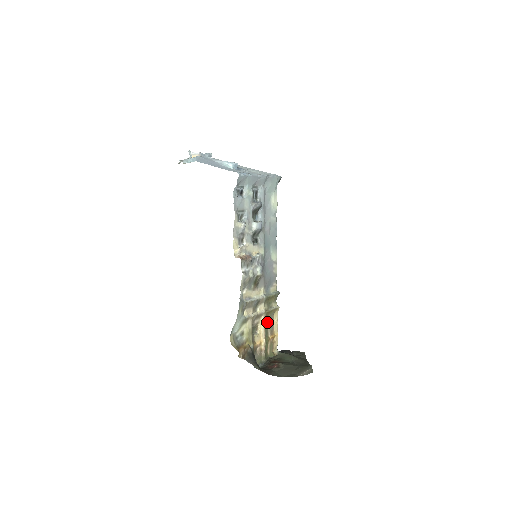
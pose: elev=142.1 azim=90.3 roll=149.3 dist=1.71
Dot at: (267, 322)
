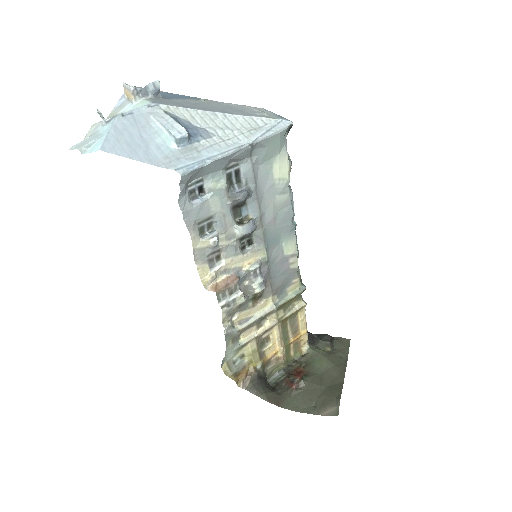
Dot at: (286, 326)
